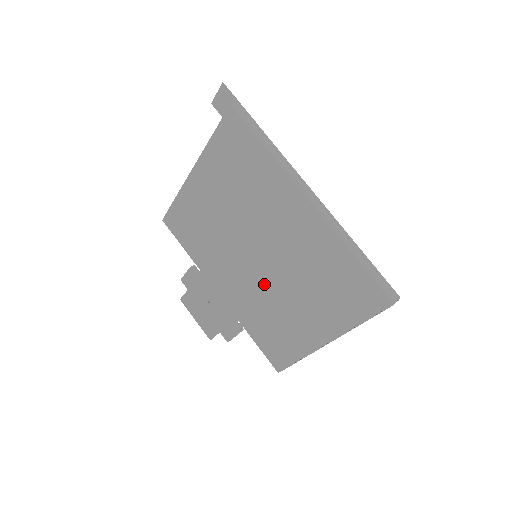
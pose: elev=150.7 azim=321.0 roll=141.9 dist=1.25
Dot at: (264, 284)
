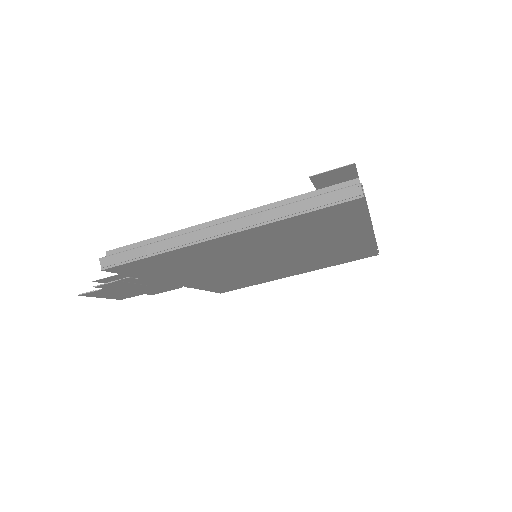
Dot at: (258, 270)
